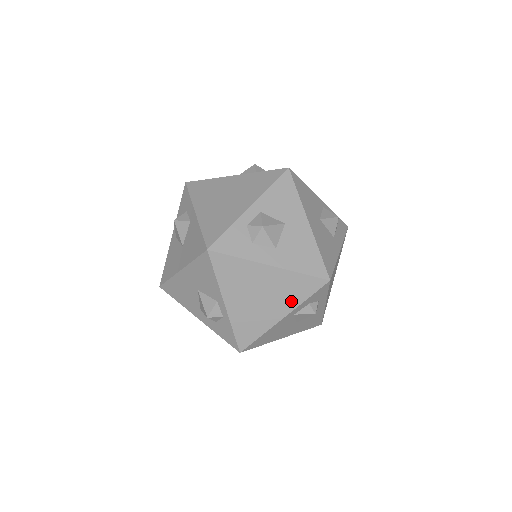
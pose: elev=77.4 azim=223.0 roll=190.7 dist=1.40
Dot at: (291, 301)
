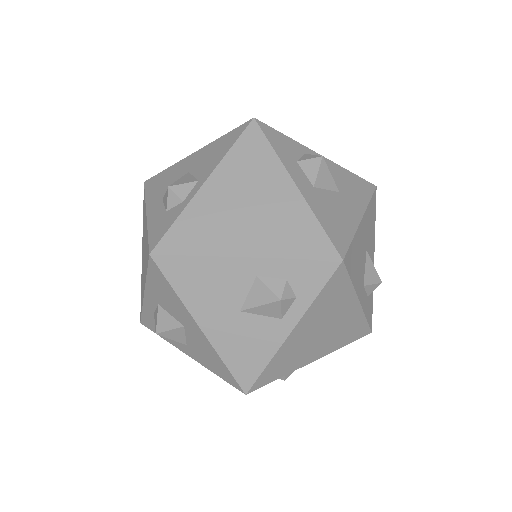
Dot at: (275, 244)
